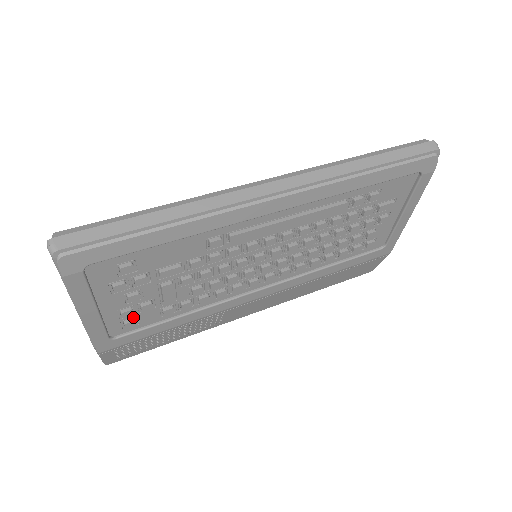
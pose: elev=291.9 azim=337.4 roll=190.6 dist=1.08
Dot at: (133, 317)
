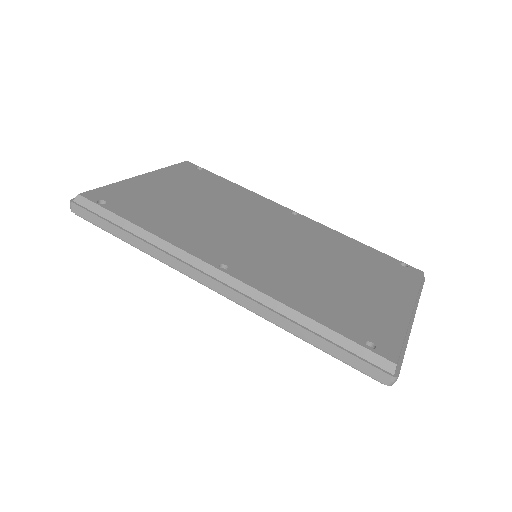
Dot at: occluded
